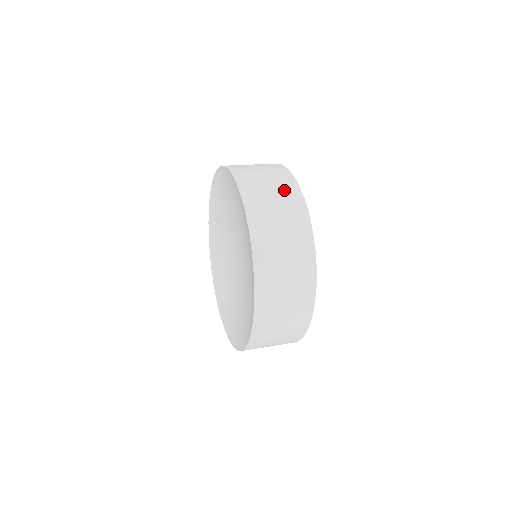
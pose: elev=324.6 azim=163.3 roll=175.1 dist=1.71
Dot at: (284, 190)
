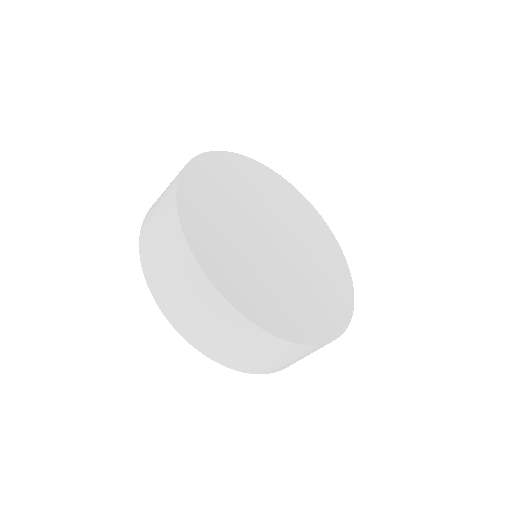
Dot at: (174, 254)
